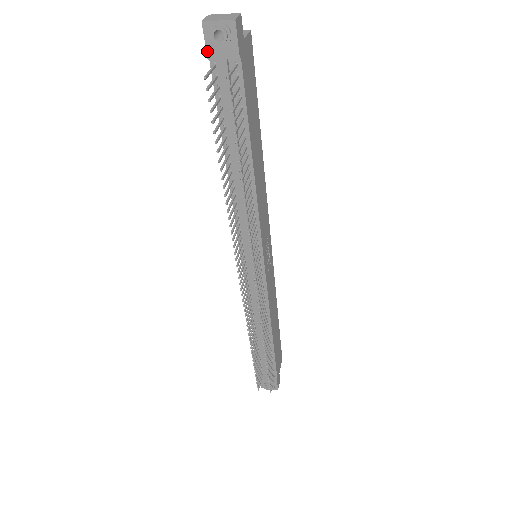
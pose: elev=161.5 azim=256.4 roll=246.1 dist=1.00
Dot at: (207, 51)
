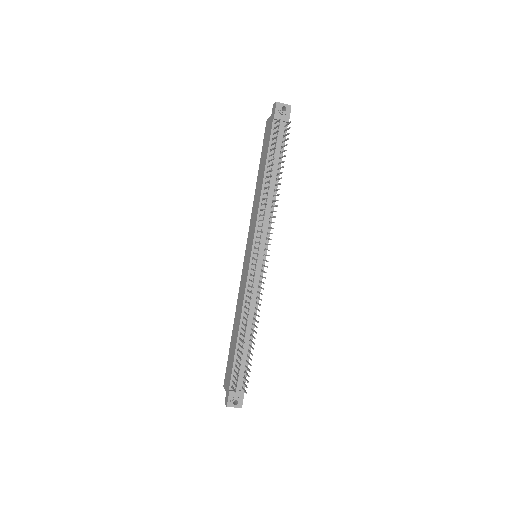
Dot at: (275, 115)
